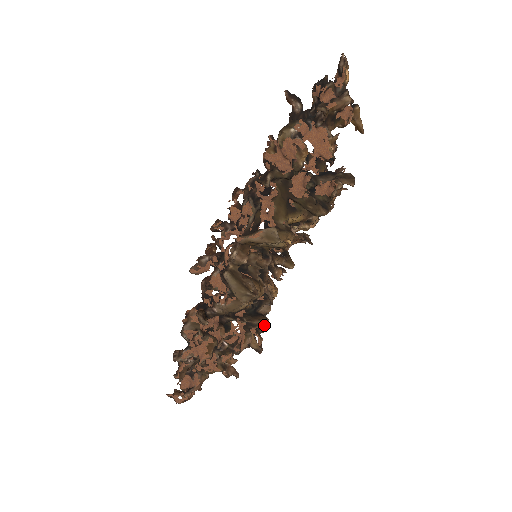
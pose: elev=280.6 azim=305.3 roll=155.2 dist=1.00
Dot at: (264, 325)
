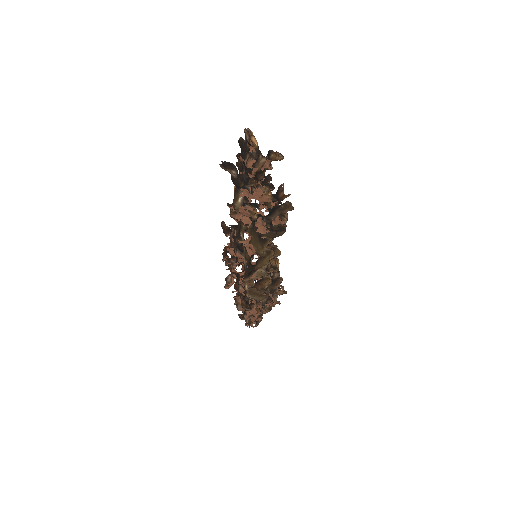
Dot at: (280, 283)
